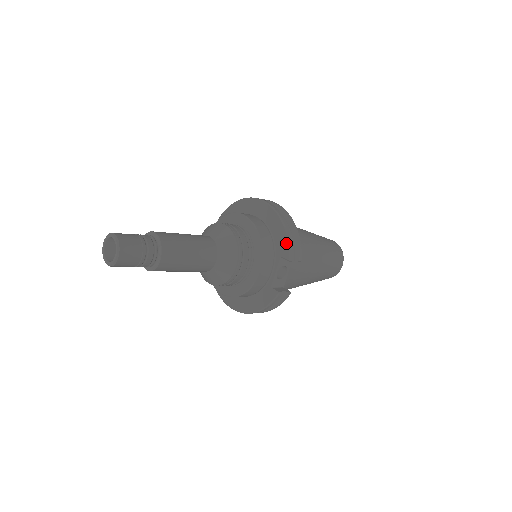
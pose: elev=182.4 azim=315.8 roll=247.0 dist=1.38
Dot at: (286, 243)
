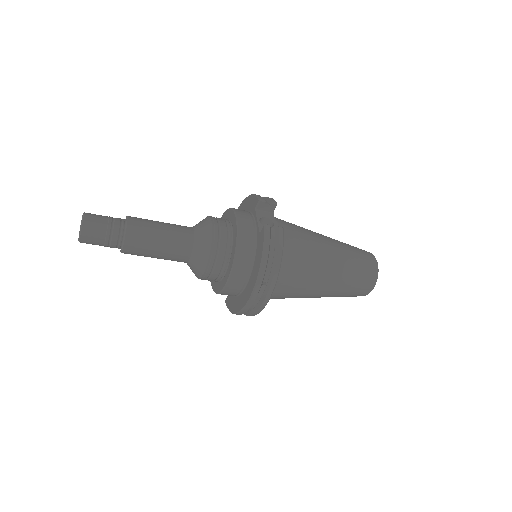
Dot at: (253, 198)
